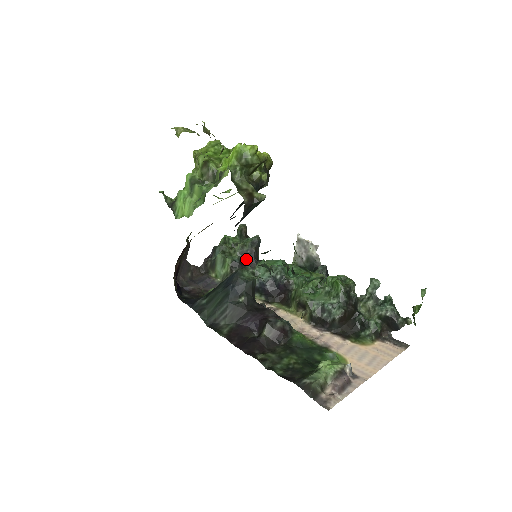
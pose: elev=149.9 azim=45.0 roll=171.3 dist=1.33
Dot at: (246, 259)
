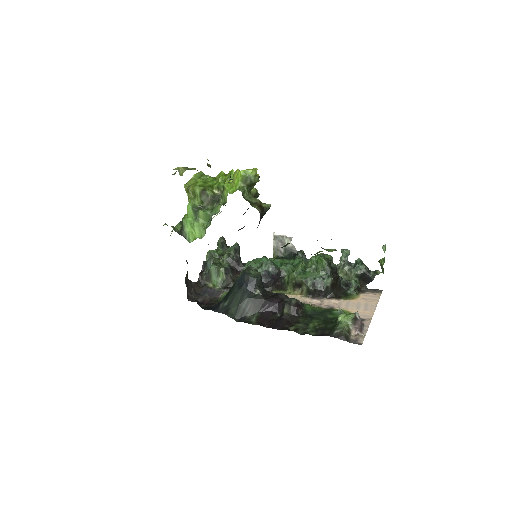
Dot at: (234, 264)
